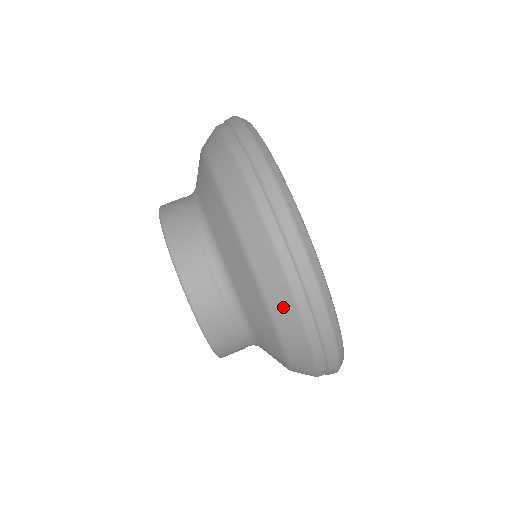
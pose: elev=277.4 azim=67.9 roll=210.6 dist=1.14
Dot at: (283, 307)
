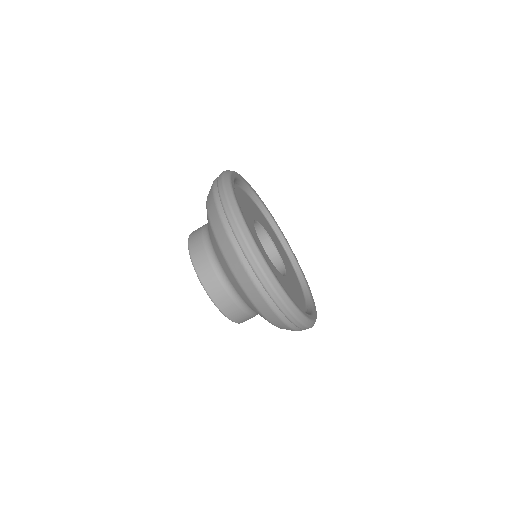
Dot at: (267, 312)
